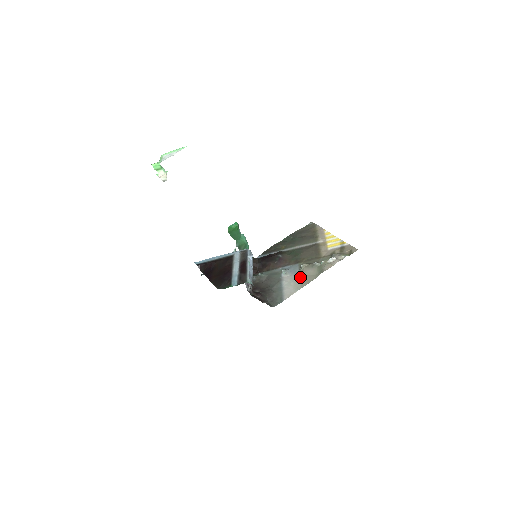
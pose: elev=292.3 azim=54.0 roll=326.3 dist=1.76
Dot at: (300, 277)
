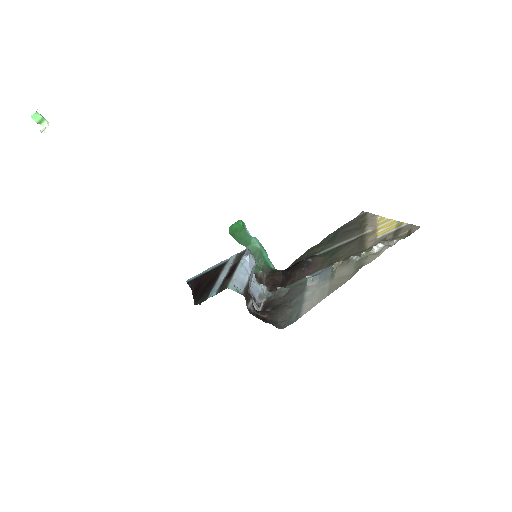
Dot at: (330, 281)
